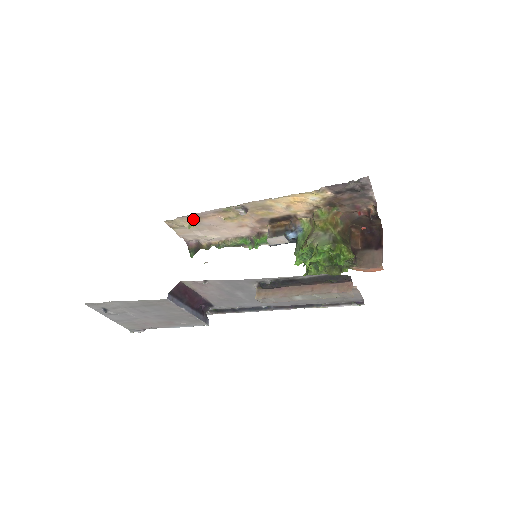
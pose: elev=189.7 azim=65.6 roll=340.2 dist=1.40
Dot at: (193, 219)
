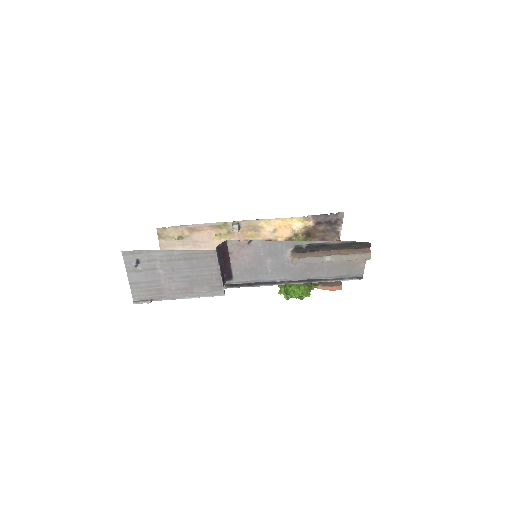
Dot at: (186, 231)
